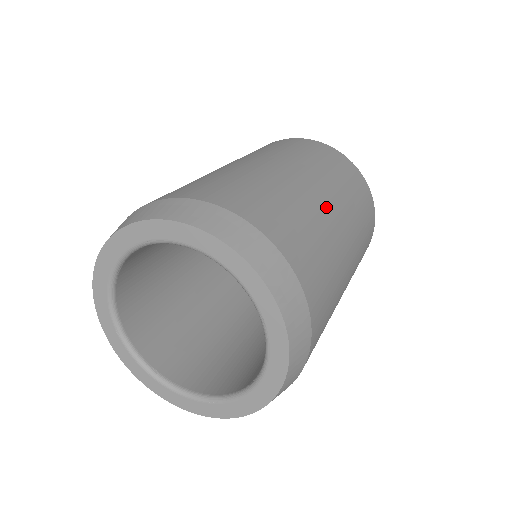
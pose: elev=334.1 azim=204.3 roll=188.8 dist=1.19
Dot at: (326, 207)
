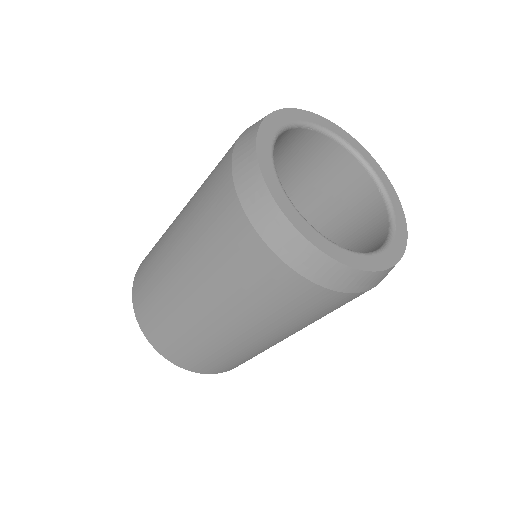
Dot at: occluded
